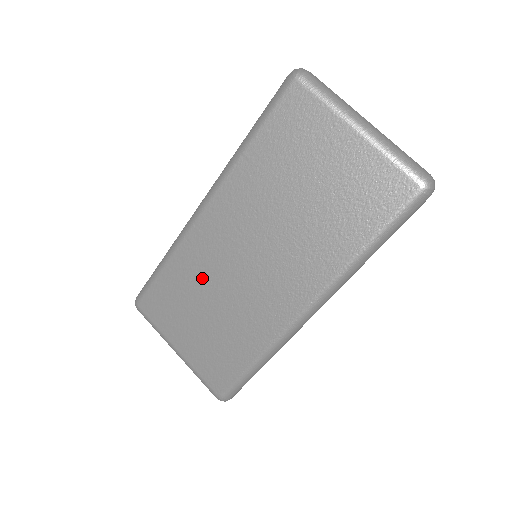
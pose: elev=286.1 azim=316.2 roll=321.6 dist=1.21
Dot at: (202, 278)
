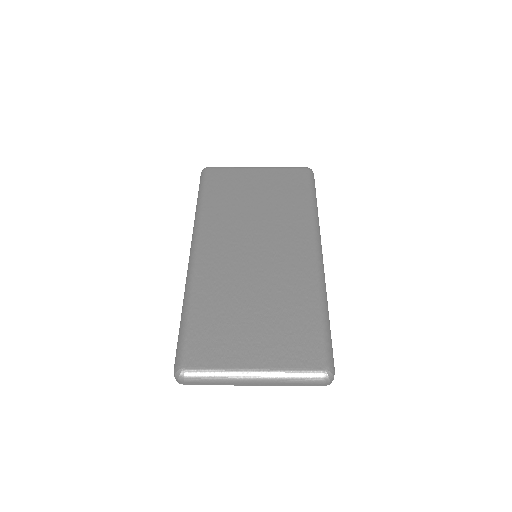
Dot at: (230, 291)
